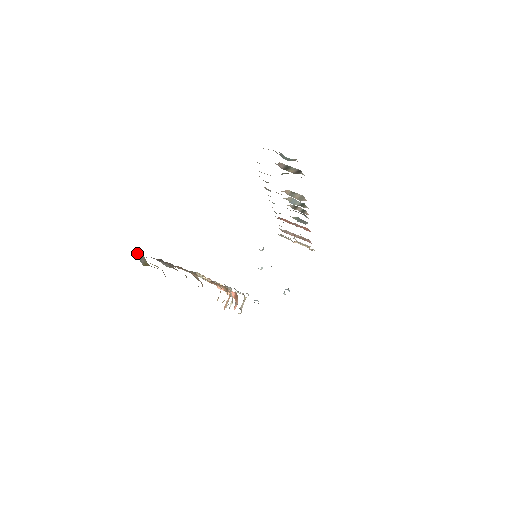
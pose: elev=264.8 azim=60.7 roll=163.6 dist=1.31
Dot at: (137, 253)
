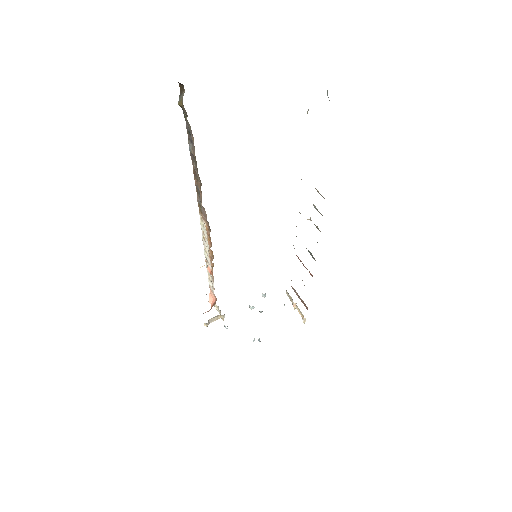
Dot at: (182, 90)
